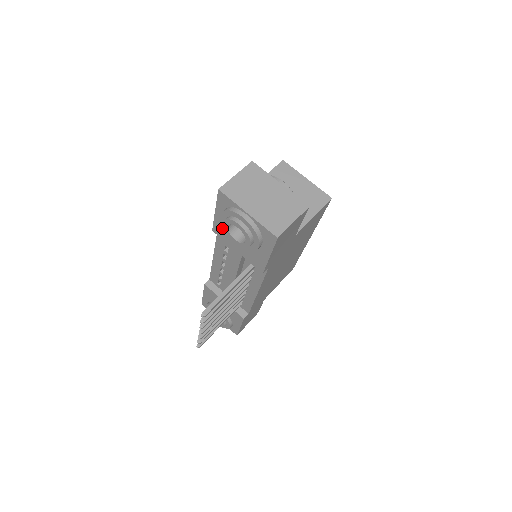
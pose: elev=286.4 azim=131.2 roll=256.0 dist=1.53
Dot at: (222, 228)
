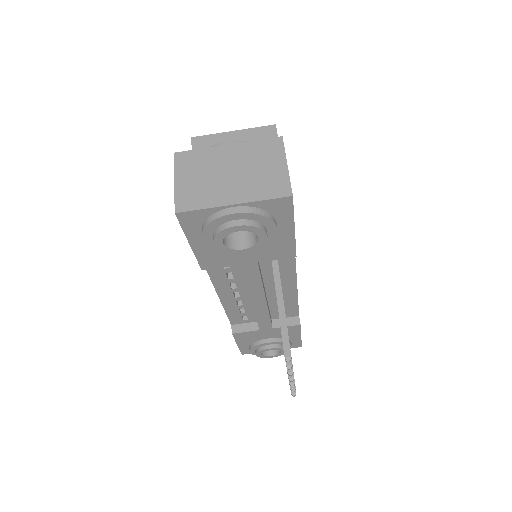
Dot at: (212, 255)
